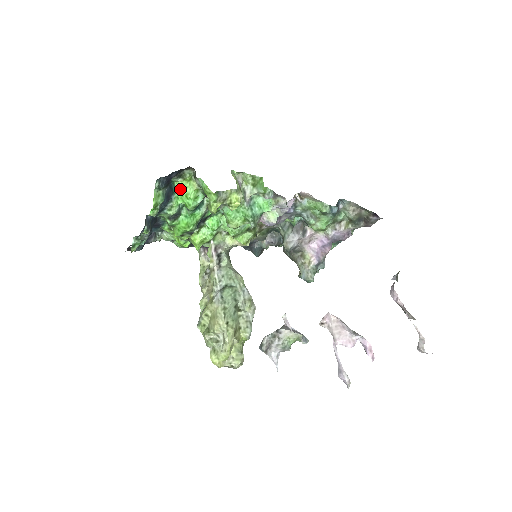
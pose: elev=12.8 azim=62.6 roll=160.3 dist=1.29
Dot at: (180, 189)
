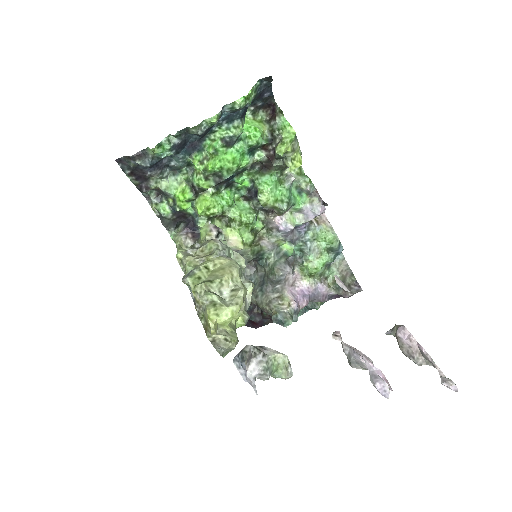
Dot at: (248, 123)
